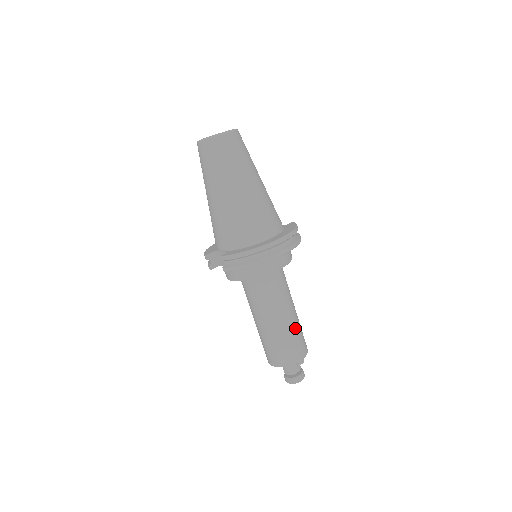
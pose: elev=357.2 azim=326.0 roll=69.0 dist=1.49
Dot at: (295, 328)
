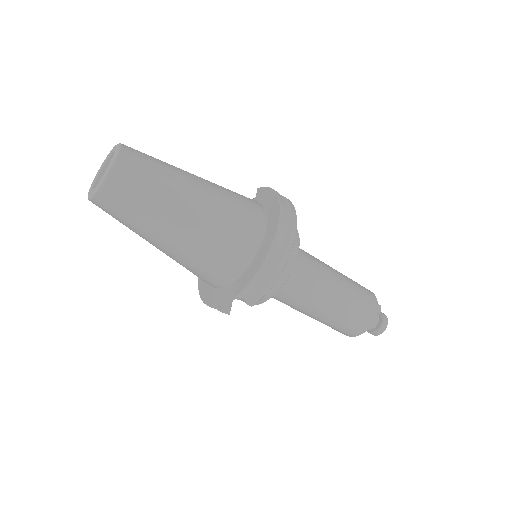
Dot at: (350, 286)
